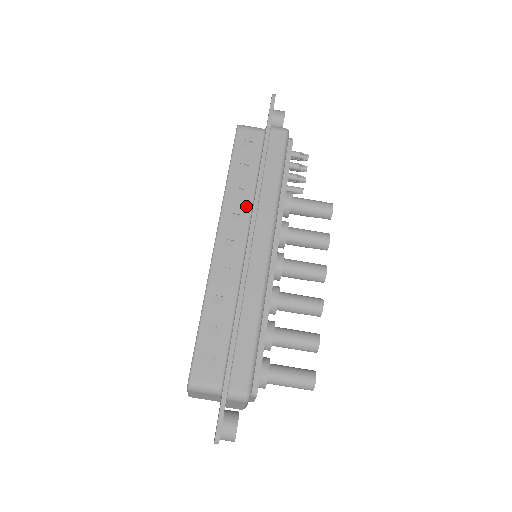
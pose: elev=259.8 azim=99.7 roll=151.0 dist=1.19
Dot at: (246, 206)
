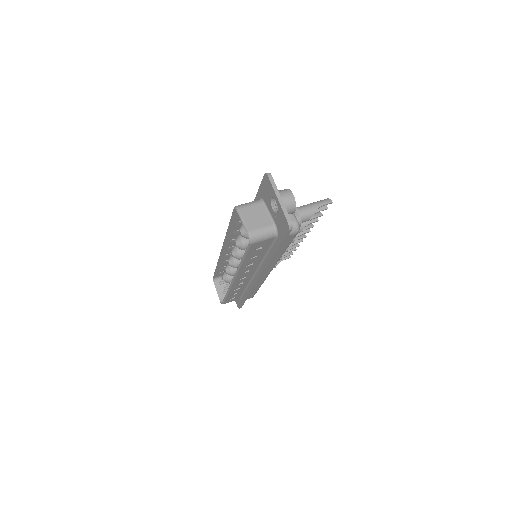
Dot at: occluded
